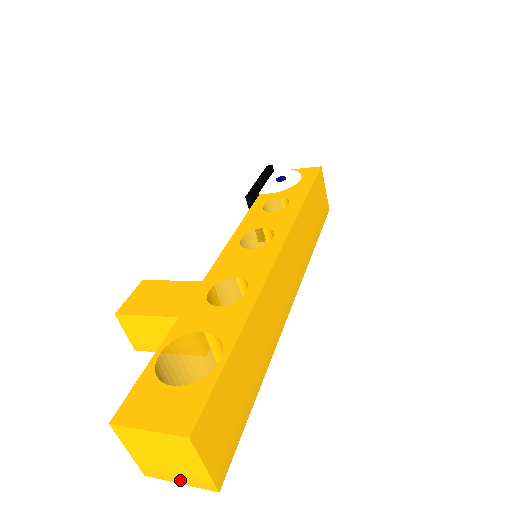
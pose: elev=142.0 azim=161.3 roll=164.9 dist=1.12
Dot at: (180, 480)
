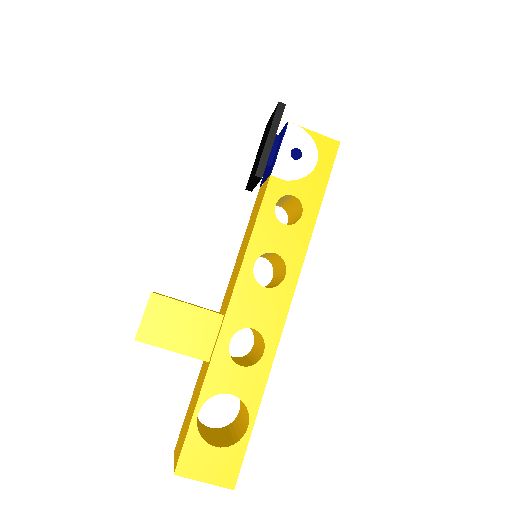
Dot at: occluded
